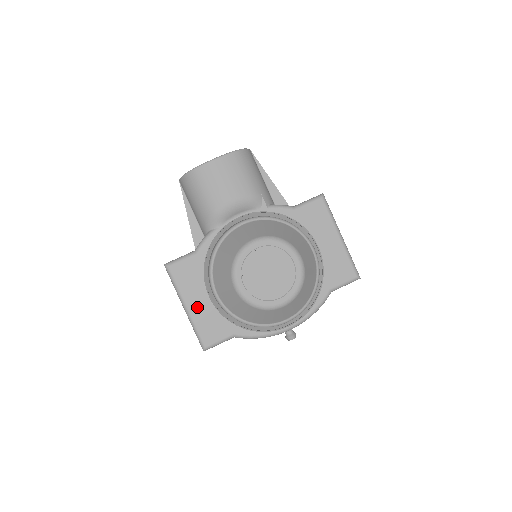
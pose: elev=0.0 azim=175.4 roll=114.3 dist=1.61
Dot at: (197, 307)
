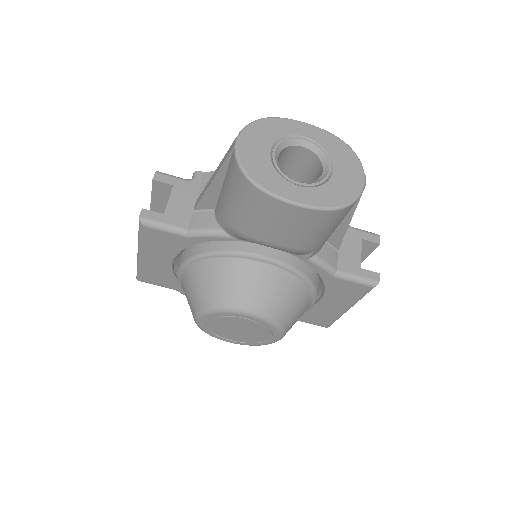
Dot at: (152, 262)
